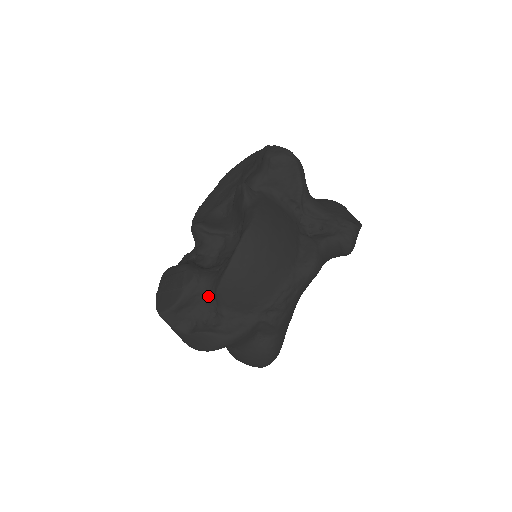
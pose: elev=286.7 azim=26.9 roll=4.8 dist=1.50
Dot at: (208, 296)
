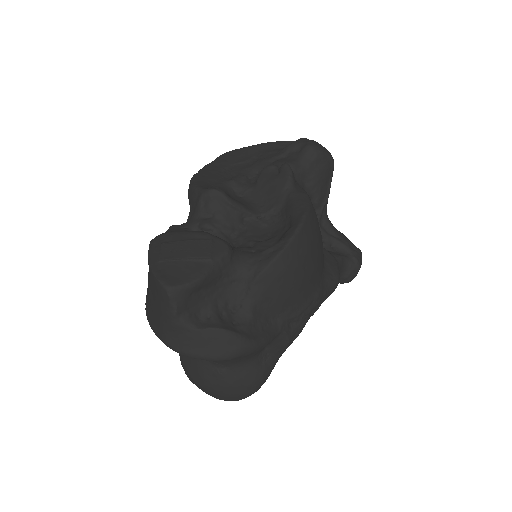
Dot at: (235, 282)
